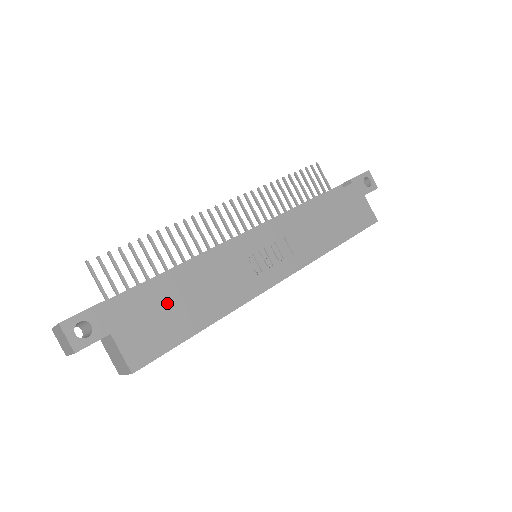
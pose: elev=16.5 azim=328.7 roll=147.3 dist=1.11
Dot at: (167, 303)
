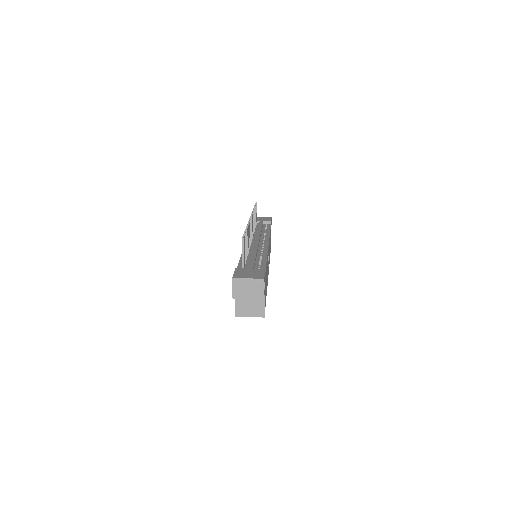
Dot at: occluded
